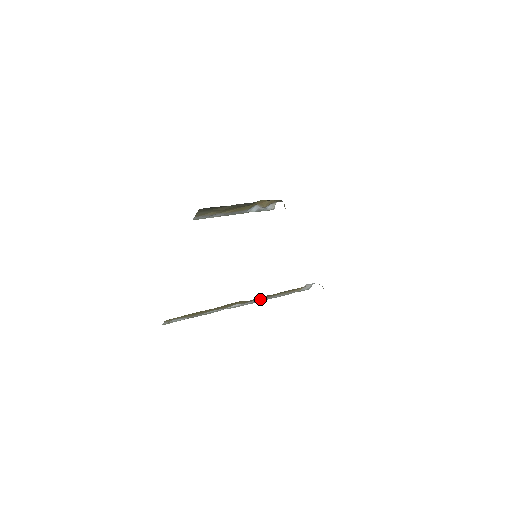
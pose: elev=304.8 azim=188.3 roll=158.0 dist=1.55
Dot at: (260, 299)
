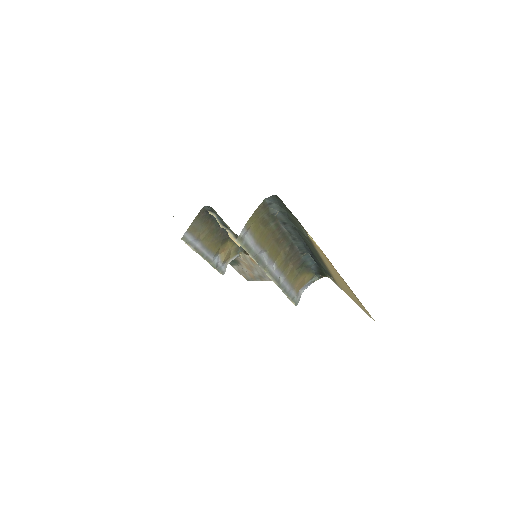
Dot at: (281, 279)
